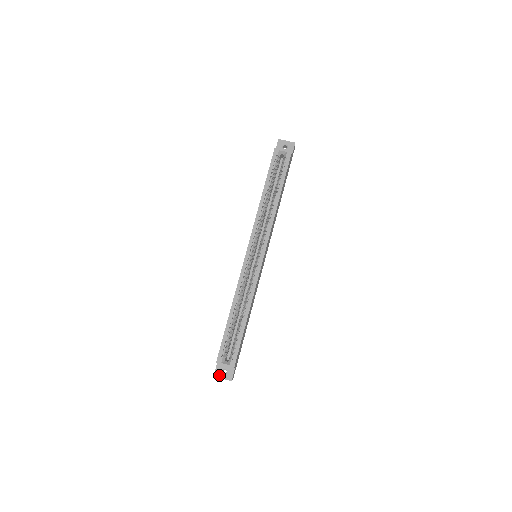
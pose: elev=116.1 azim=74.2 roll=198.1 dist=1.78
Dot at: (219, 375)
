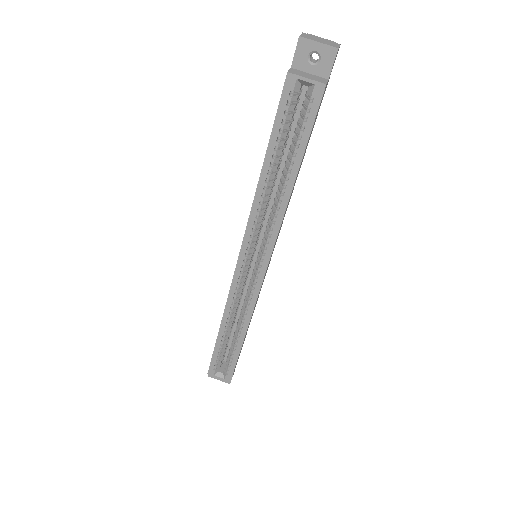
Dot at: (214, 377)
